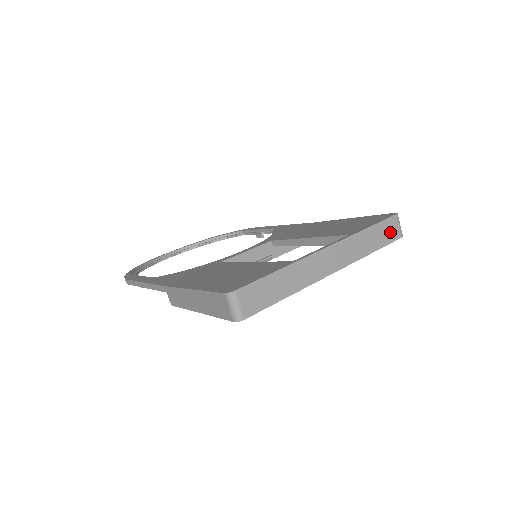
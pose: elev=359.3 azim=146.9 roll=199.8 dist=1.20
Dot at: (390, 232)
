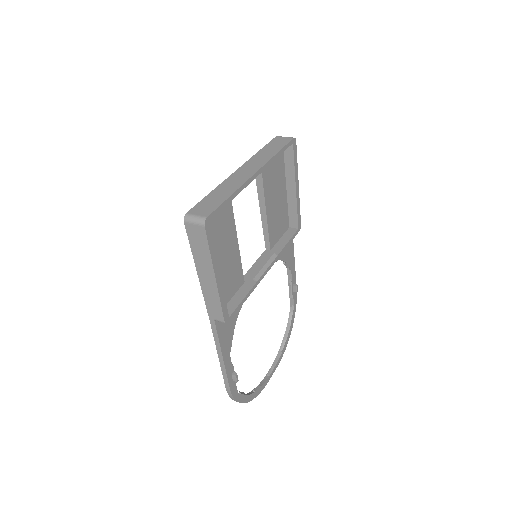
Dot at: (281, 142)
